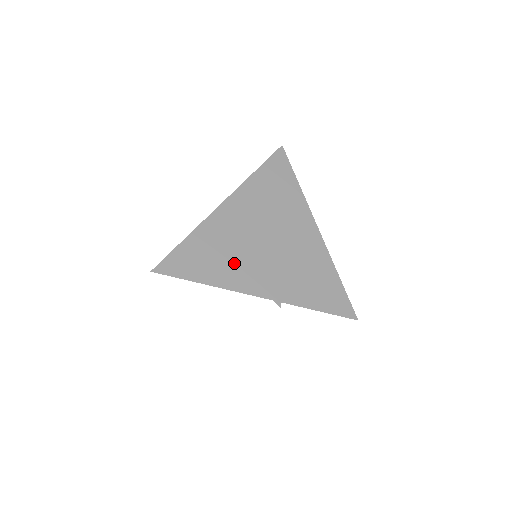
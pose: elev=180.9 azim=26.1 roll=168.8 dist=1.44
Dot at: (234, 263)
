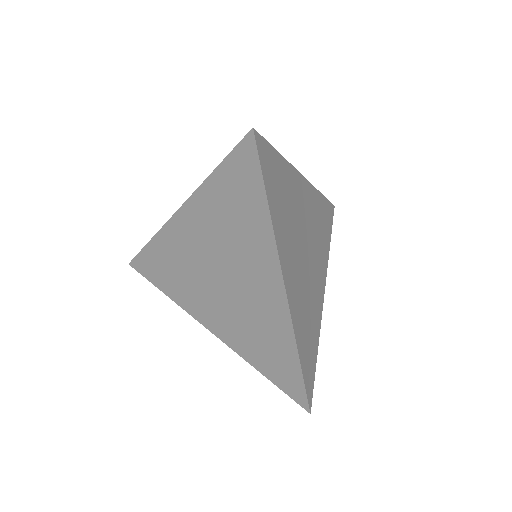
Dot at: (188, 287)
